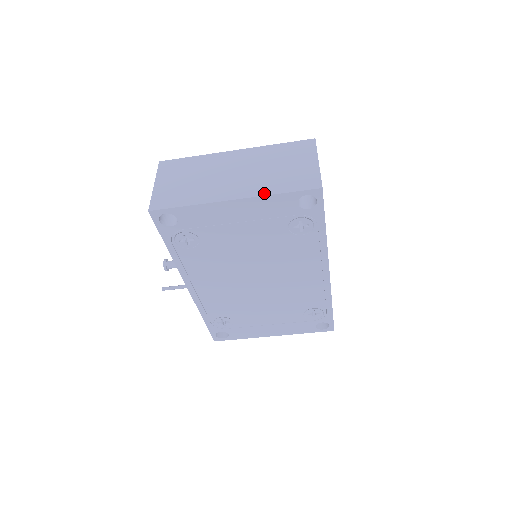
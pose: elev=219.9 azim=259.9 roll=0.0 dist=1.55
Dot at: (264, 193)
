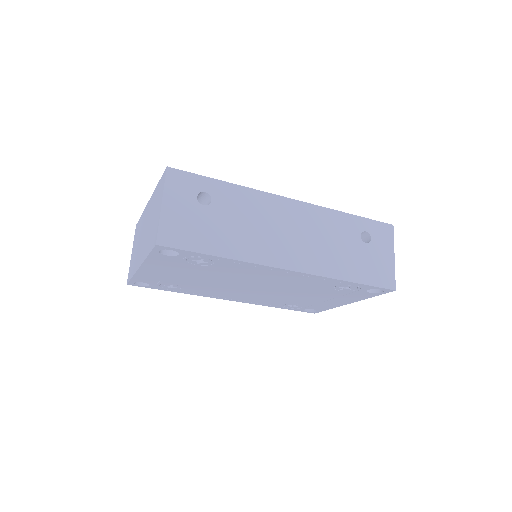
Dot at: (144, 257)
